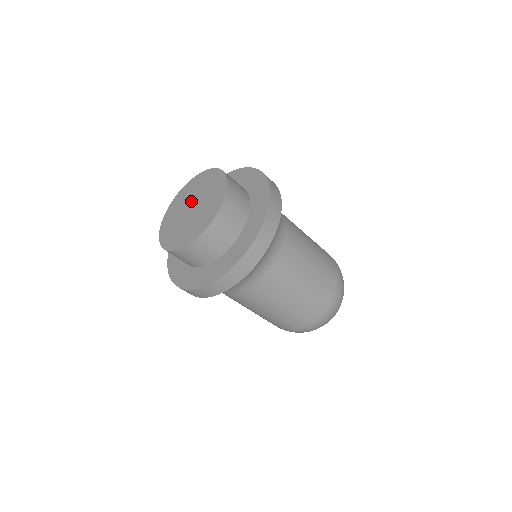
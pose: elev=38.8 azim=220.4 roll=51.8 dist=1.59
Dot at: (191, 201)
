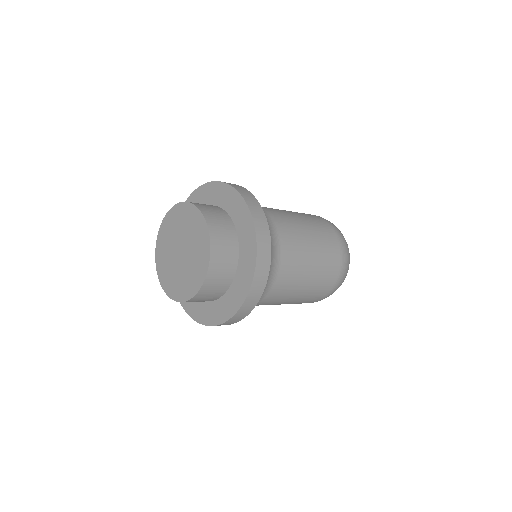
Dot at: (176, 243)
